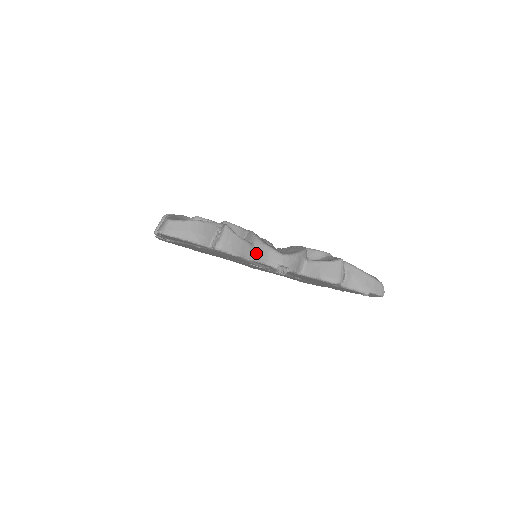
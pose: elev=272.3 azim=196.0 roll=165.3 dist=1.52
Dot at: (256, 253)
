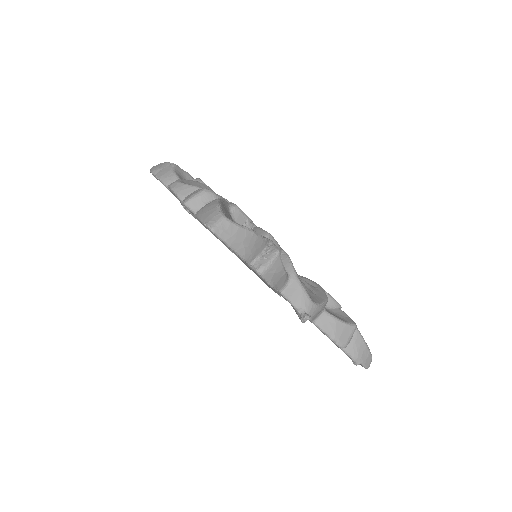
Dot at: (287, 286)
